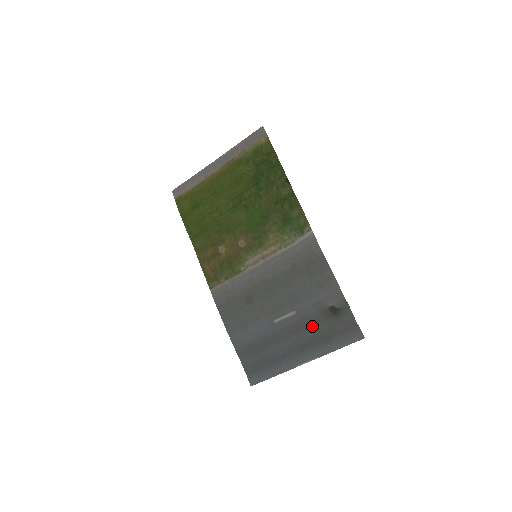
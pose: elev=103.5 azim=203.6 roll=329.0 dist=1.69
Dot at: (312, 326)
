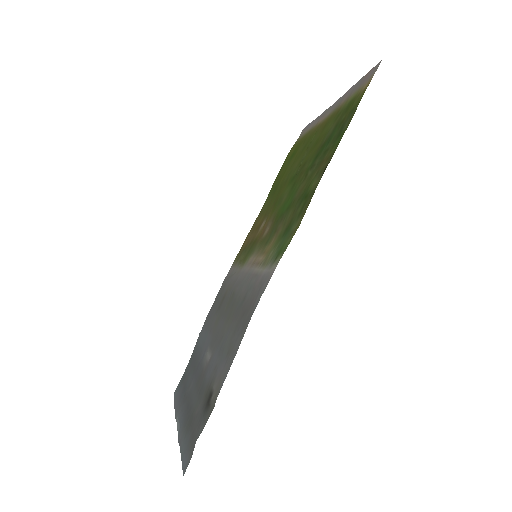
Dot at: (199, 392)
